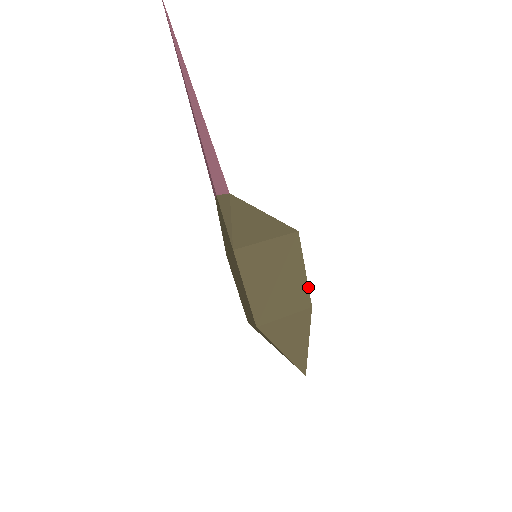
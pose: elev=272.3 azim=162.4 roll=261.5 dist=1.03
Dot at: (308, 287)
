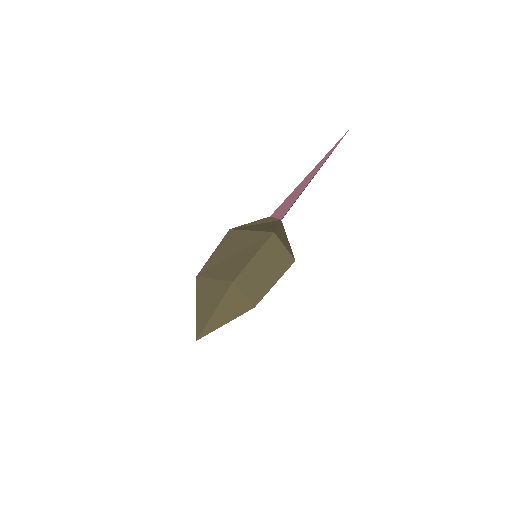
Dot at: (244, 268)
